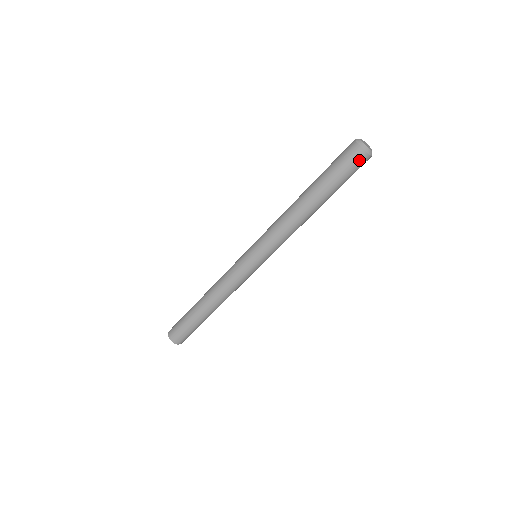
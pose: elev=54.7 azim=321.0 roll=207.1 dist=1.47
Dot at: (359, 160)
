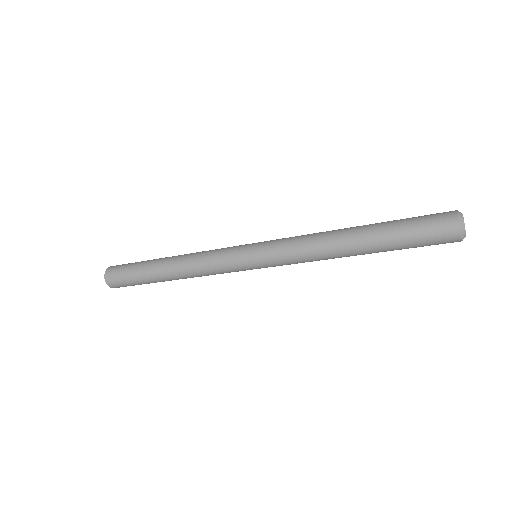
Dot at: occluded
